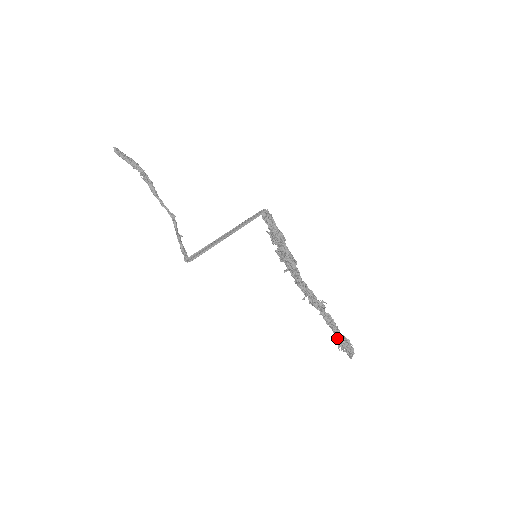
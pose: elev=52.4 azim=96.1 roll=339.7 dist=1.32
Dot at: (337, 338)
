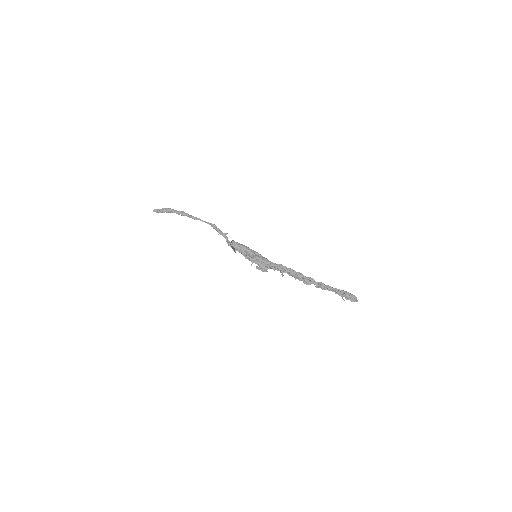
Dot at: (337, 293)
